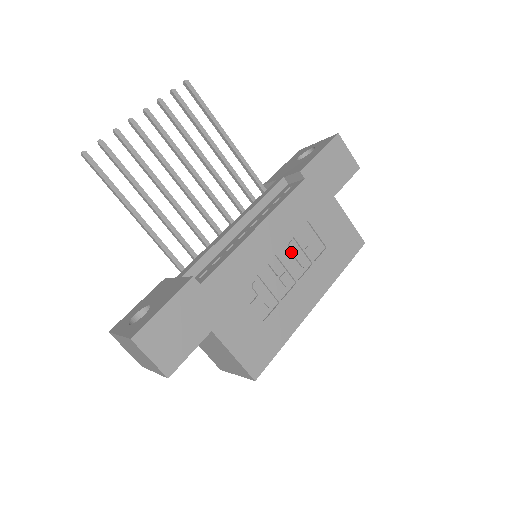
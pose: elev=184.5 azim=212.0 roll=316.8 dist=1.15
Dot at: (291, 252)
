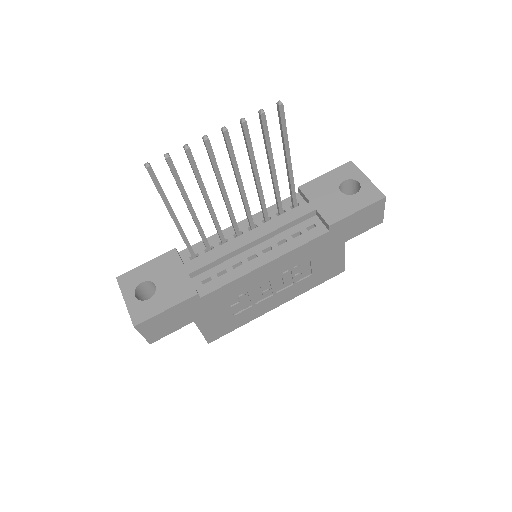
Dot at: (282, 278)
